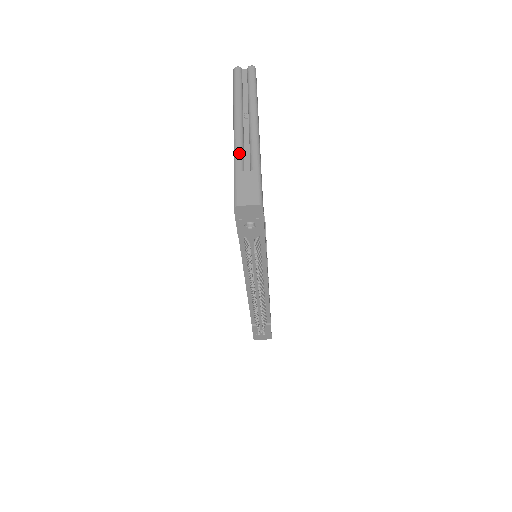
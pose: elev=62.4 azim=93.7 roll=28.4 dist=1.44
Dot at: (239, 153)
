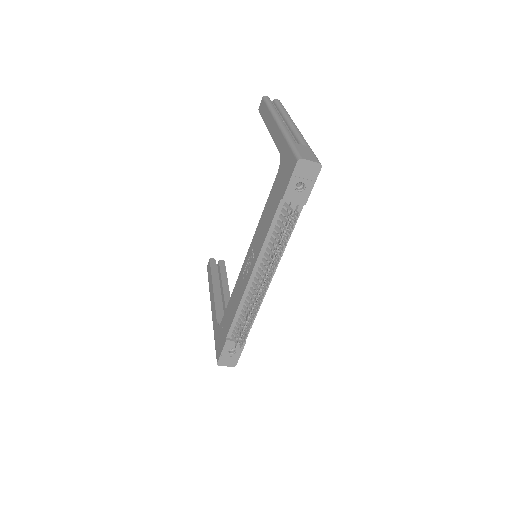
Dot at: (290, 134)
